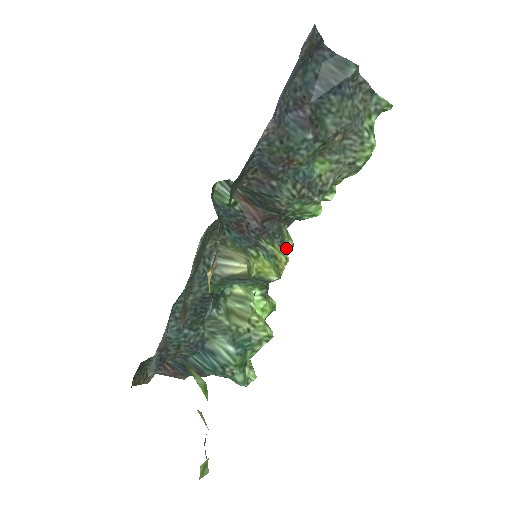
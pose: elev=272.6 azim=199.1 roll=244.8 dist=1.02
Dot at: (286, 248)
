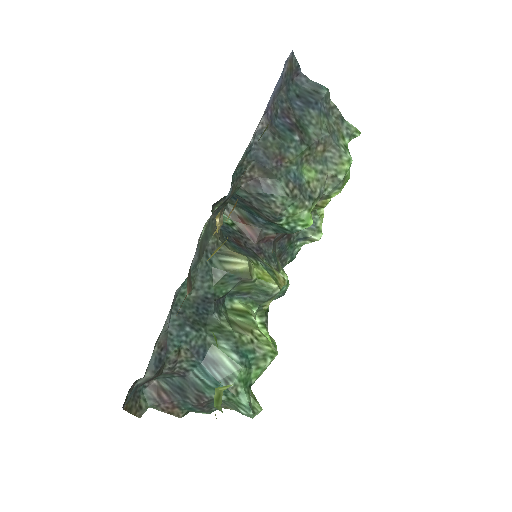
Dot at: occluded
